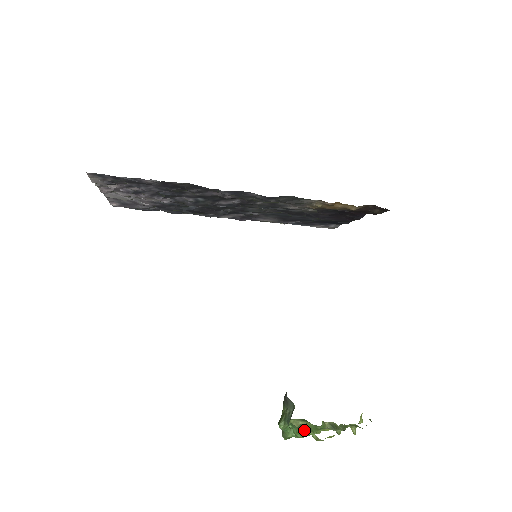
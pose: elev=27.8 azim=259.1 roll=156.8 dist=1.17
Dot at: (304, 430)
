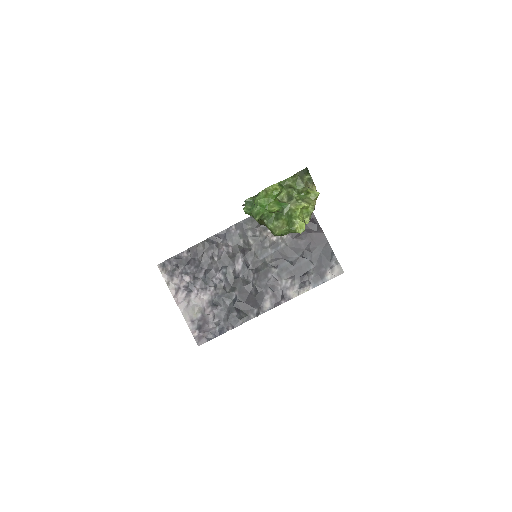
Dot at: (256, 197)
